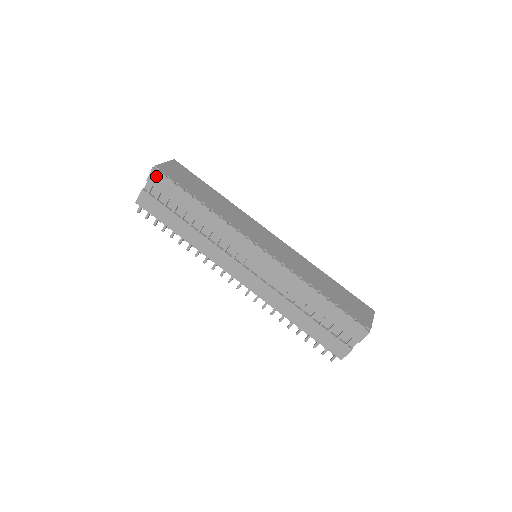
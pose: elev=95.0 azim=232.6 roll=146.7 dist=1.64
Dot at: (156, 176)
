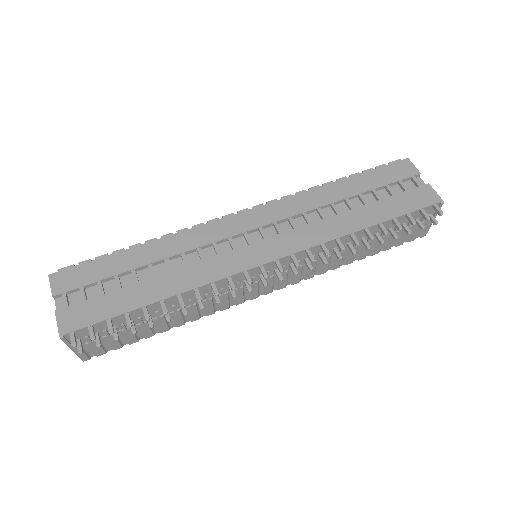
Dot at: (61, 278)
